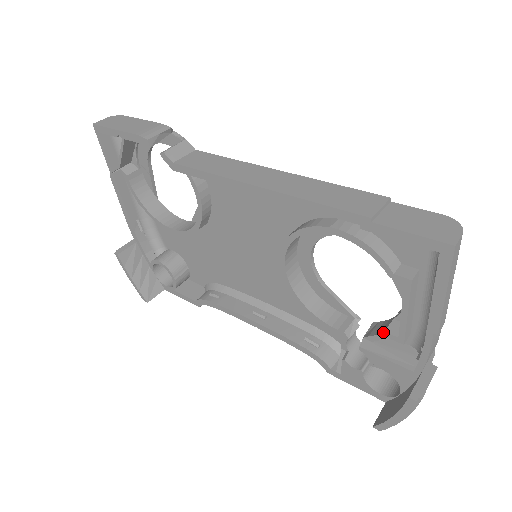
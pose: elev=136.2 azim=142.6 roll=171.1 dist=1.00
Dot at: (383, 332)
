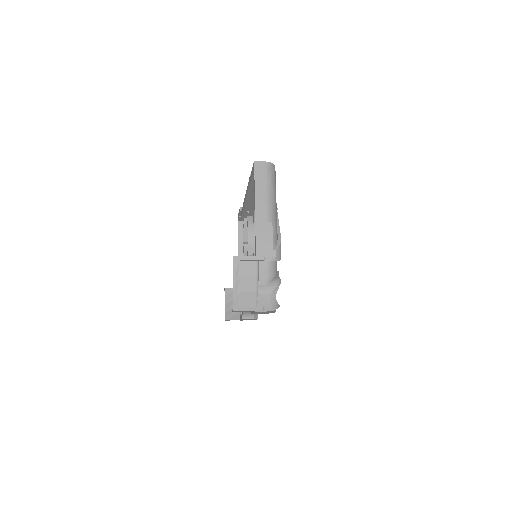
Dot at: occluded
